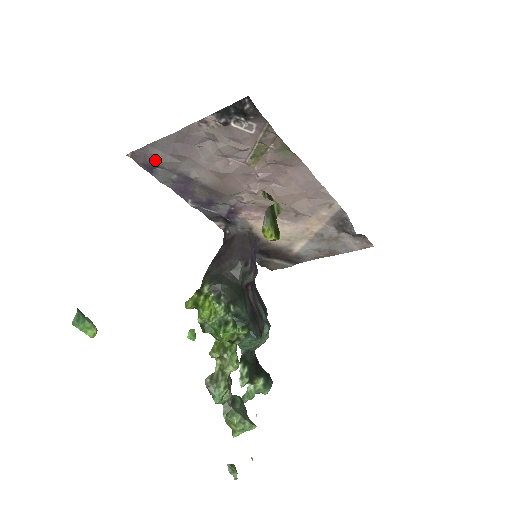
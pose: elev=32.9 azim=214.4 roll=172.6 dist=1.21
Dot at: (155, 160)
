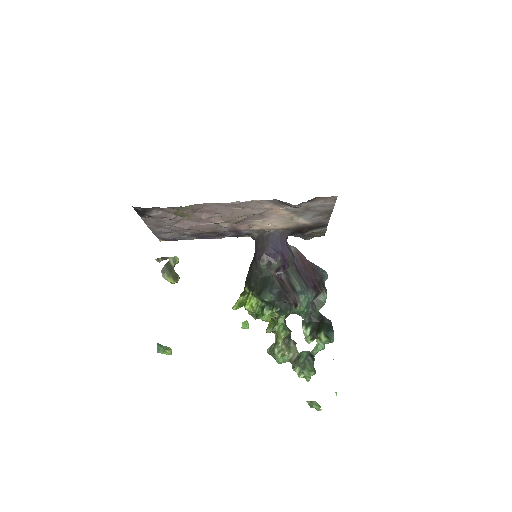
Dot at: (167, 238)
